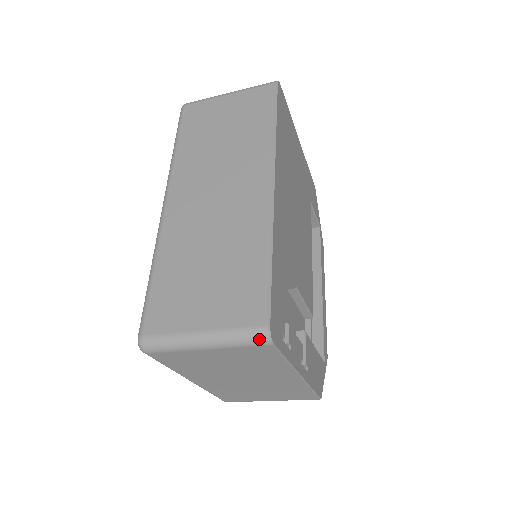
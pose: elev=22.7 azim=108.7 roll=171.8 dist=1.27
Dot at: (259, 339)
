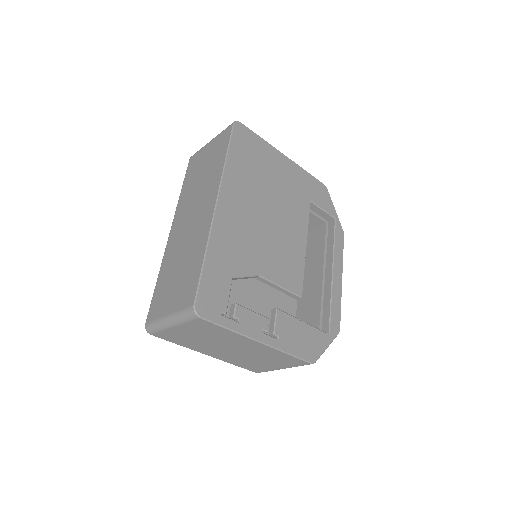
Dot at: (191, 315)
